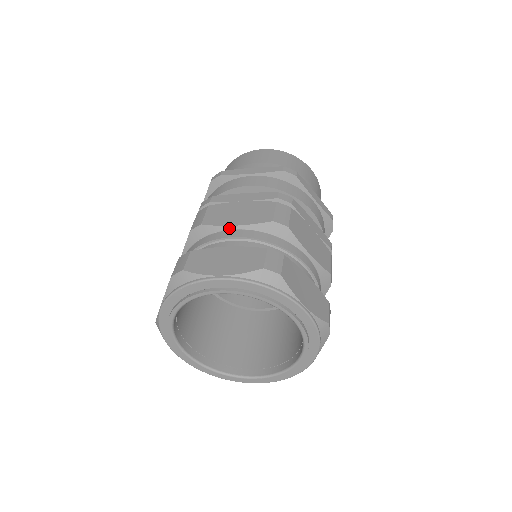
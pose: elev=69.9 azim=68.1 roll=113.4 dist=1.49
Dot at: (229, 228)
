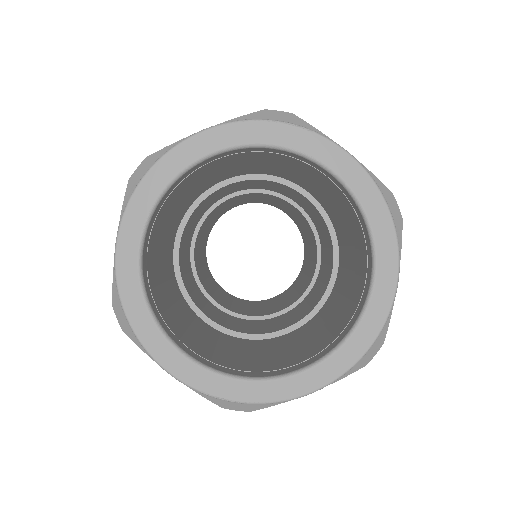
Dot at: occluded
